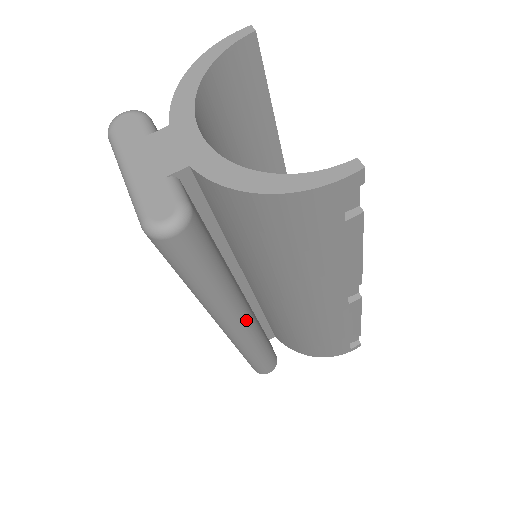
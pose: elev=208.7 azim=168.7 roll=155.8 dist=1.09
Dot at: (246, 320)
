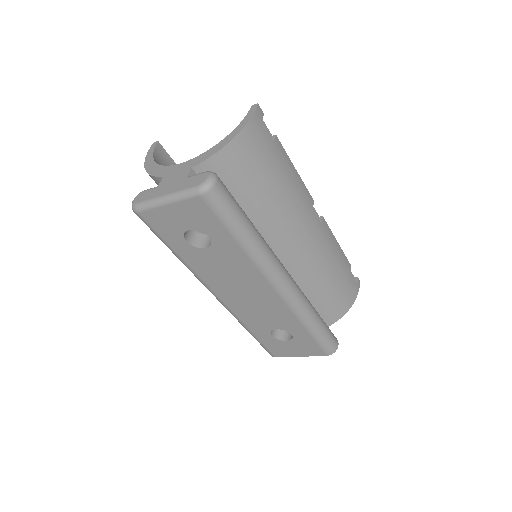
Dot at: (287, 272)
